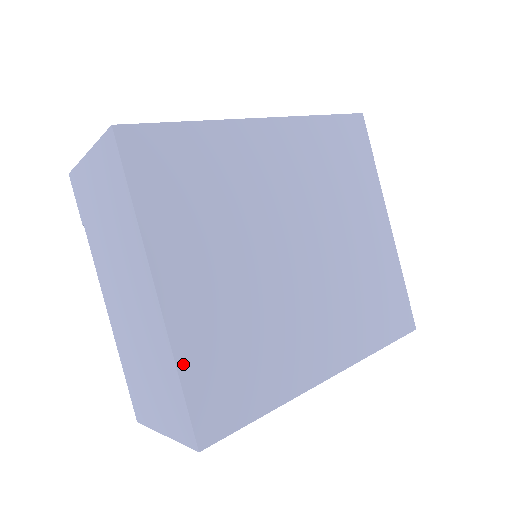
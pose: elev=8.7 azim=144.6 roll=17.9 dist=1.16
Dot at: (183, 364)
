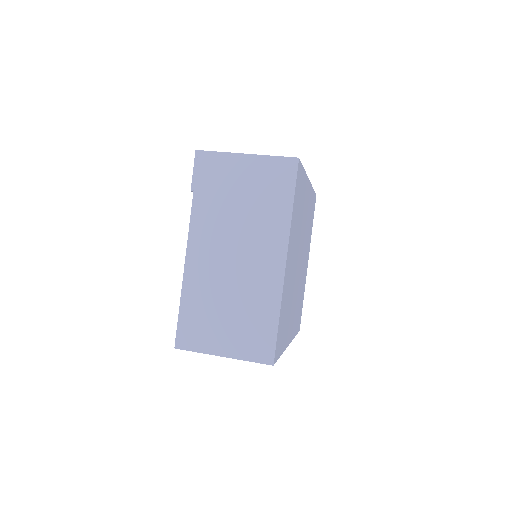
Dot at: (281, 310)
